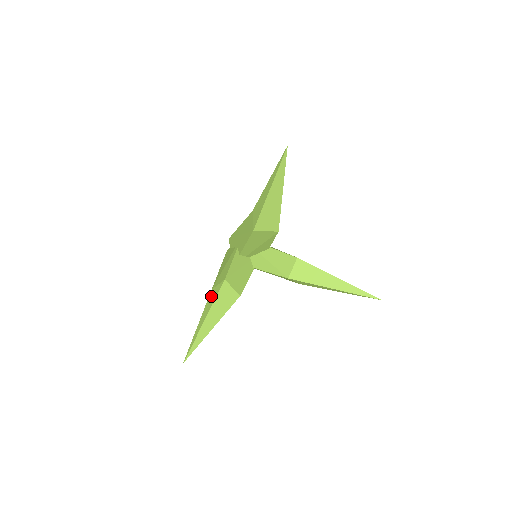
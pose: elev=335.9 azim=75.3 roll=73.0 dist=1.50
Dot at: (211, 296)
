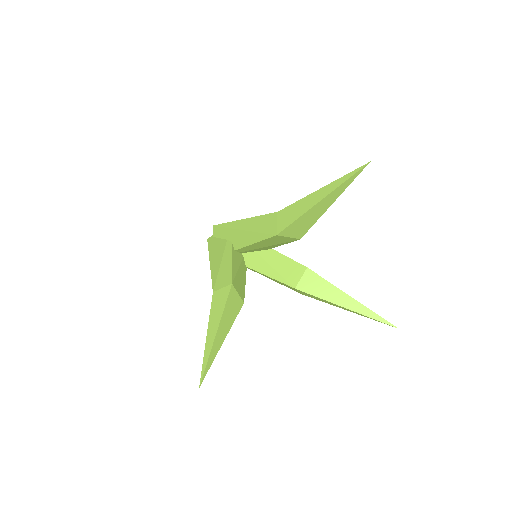
Dot at: (216, 302)
